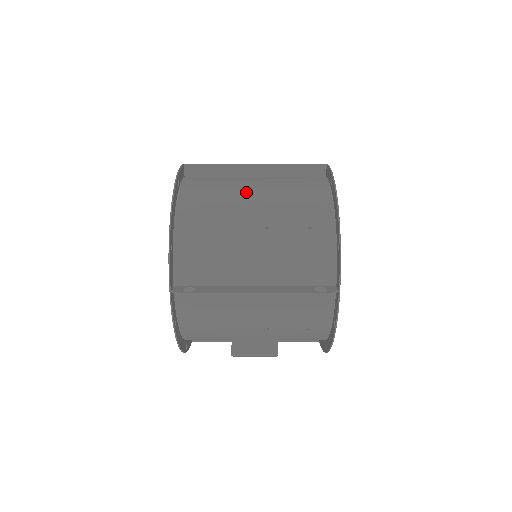
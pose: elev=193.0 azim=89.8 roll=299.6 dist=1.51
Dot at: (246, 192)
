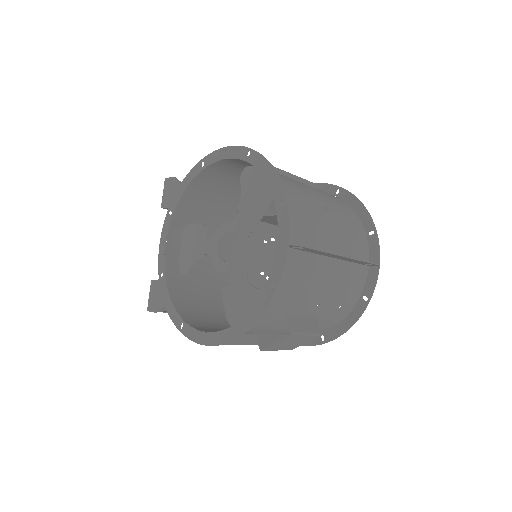
Dot at: (295, 181)
